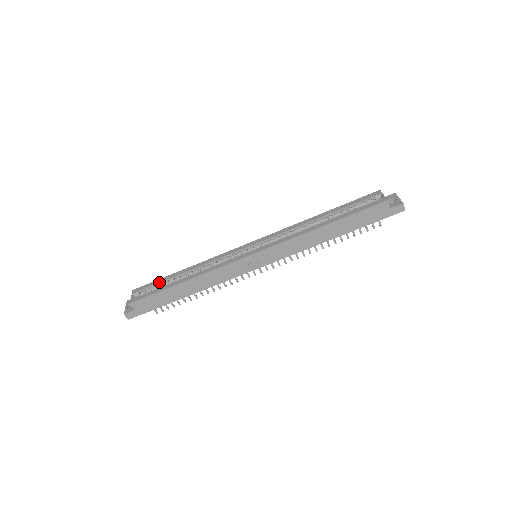
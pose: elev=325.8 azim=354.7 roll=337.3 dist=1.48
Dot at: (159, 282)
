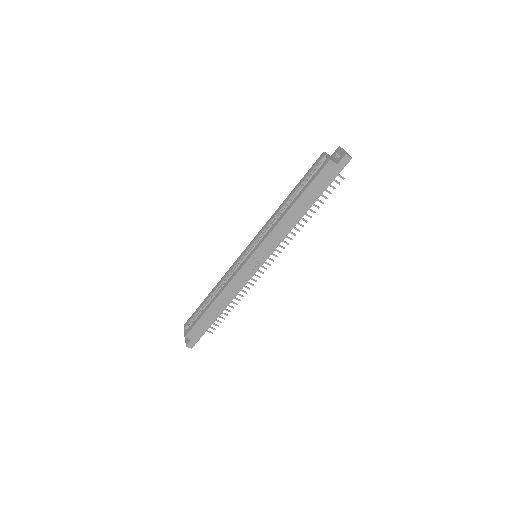
Dot at: (198, 311)
